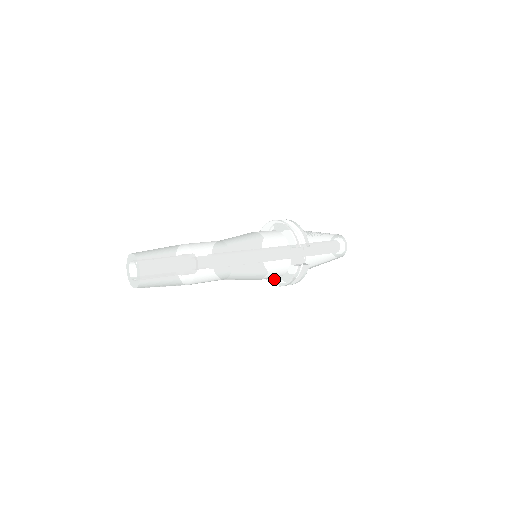
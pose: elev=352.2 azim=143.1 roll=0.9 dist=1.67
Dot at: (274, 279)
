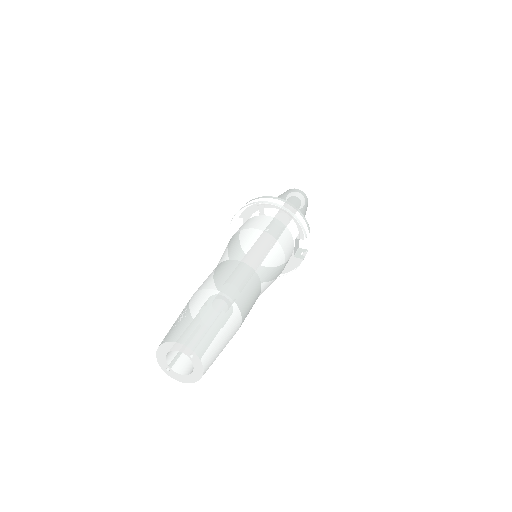
Dot at: occluded
